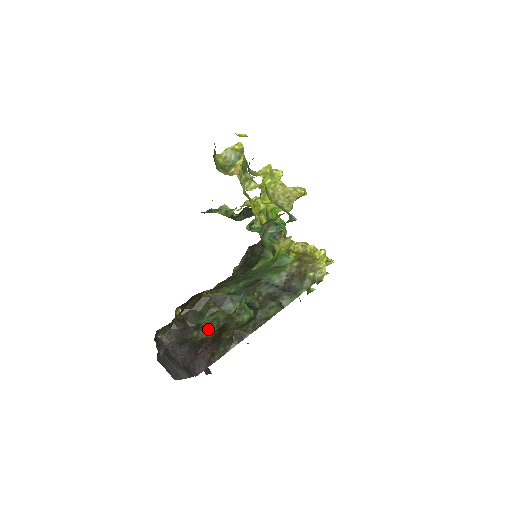
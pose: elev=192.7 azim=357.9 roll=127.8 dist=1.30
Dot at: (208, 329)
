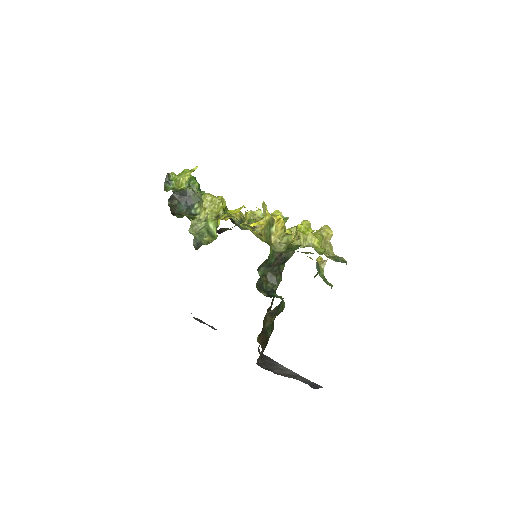
Dot at: (272, 331)
